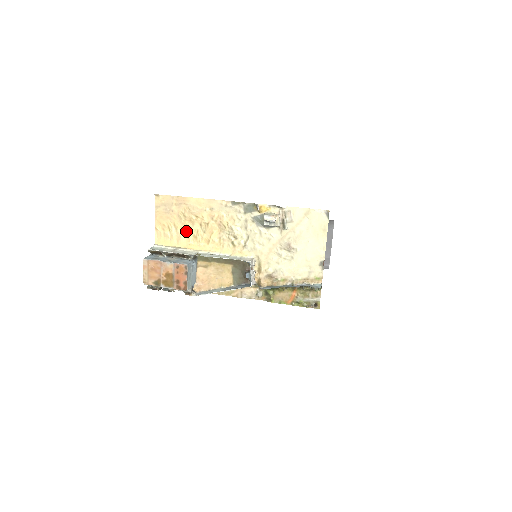
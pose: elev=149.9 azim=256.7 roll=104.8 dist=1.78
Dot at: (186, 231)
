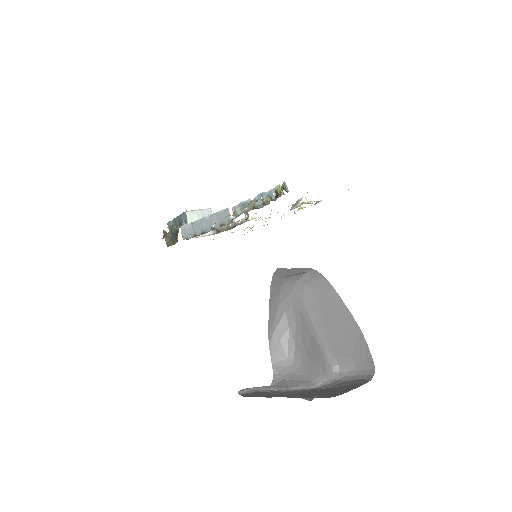
Dot at: occluded
